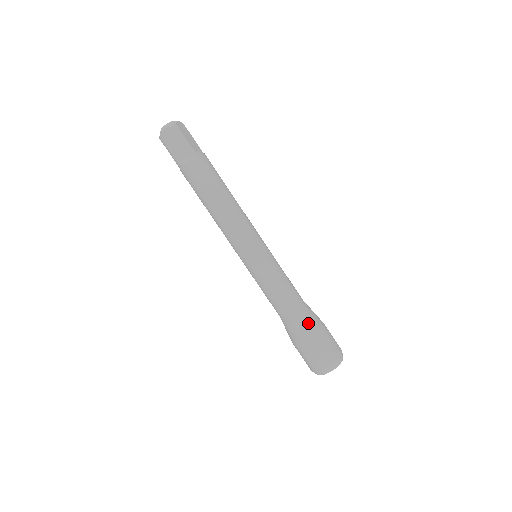
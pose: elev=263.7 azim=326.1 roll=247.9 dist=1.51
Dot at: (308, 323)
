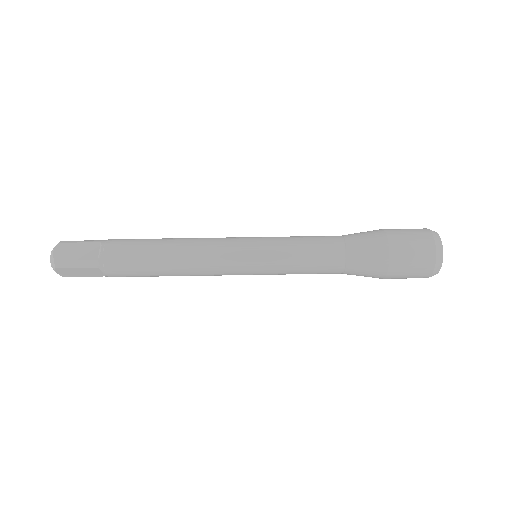
Dot at: (369, 261)
